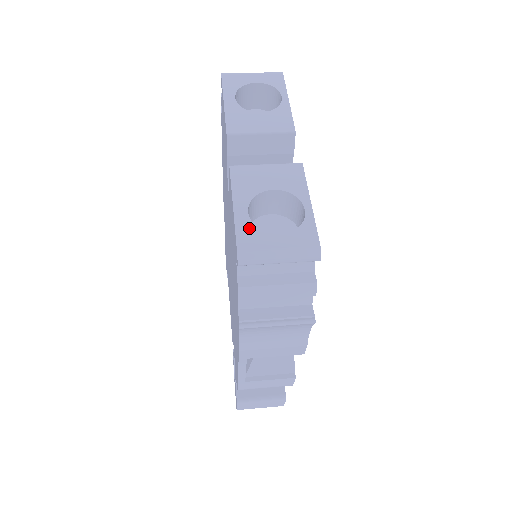
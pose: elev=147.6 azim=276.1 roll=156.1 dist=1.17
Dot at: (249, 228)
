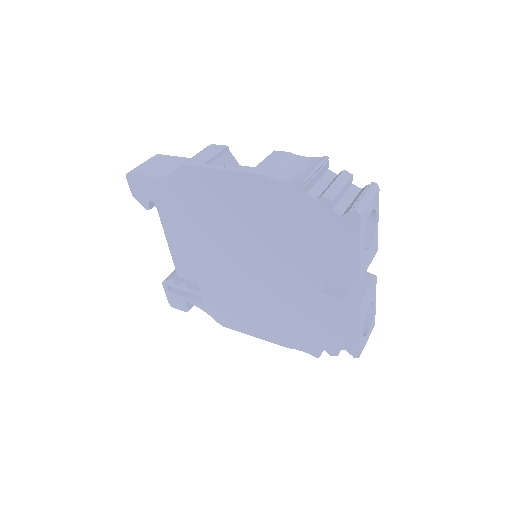
Dot at: (363, 340)
